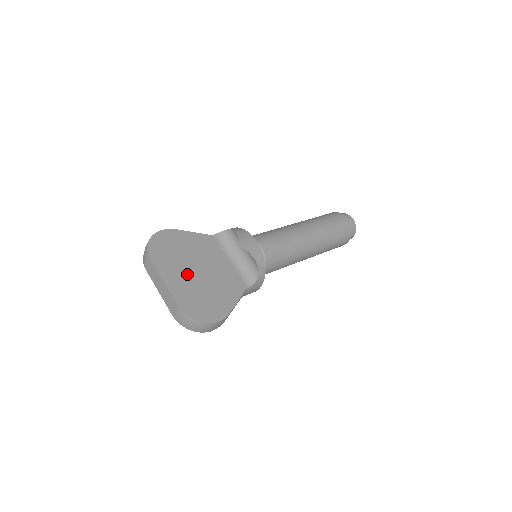
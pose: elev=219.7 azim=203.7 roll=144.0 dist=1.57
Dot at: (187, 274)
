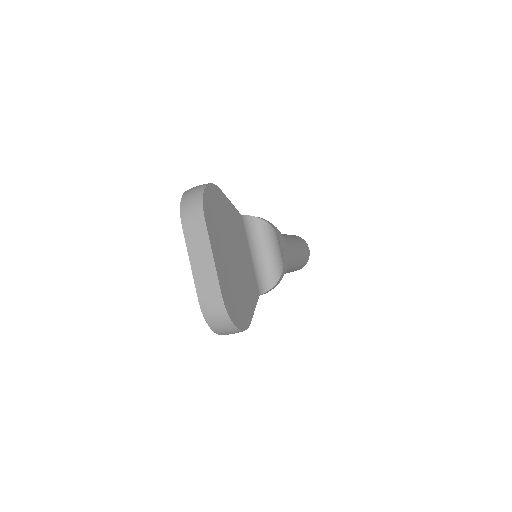
Dot at: (228, 256)
